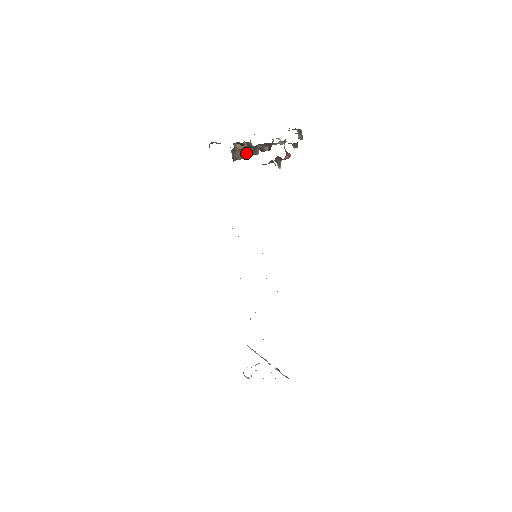
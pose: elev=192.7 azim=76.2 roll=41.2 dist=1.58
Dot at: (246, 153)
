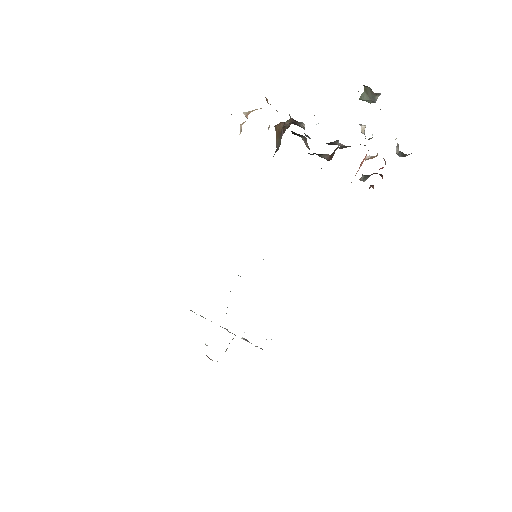
Dot at: (283, 132)
